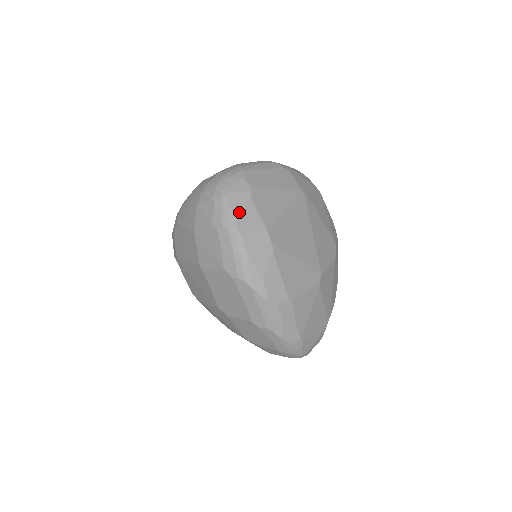
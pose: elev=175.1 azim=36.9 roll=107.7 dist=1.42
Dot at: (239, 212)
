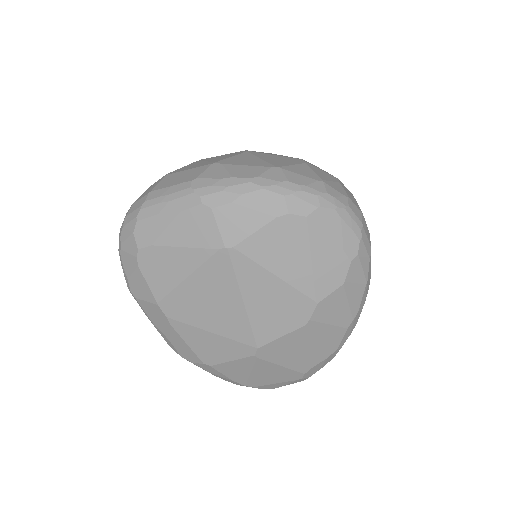
Dot at: (130, 276)
